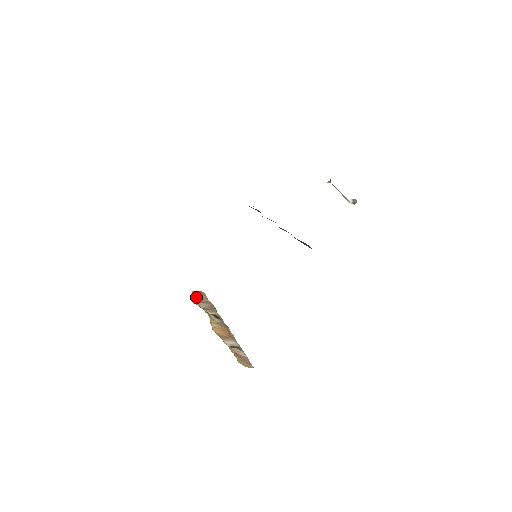
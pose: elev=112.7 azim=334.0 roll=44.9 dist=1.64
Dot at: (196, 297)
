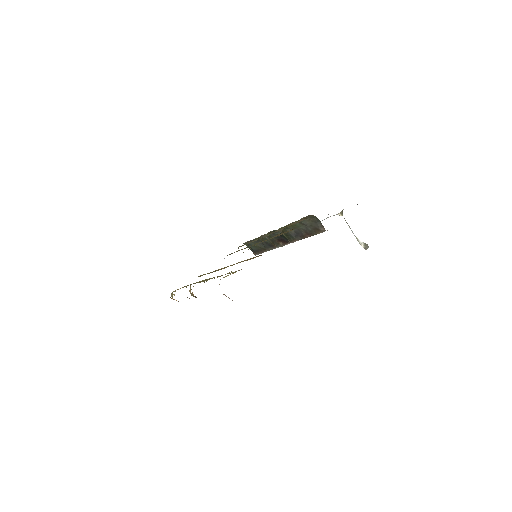
Dot at: occluded
